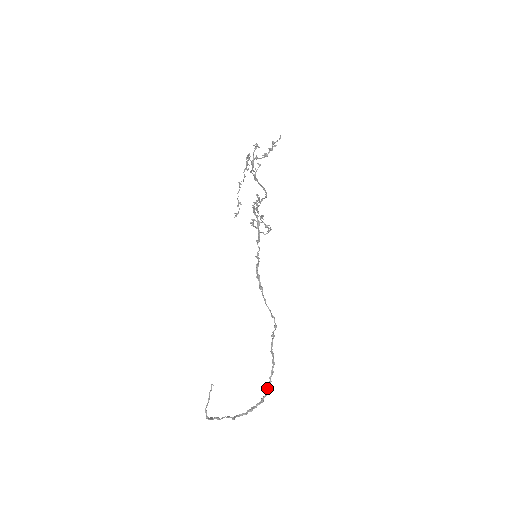
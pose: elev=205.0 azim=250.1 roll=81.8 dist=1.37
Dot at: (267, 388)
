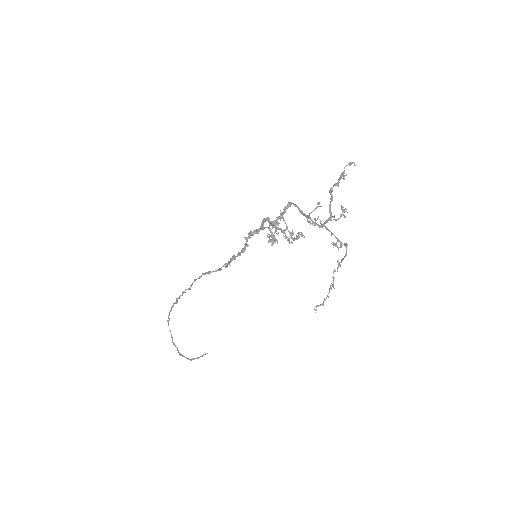
Dot at: (191, 286)
